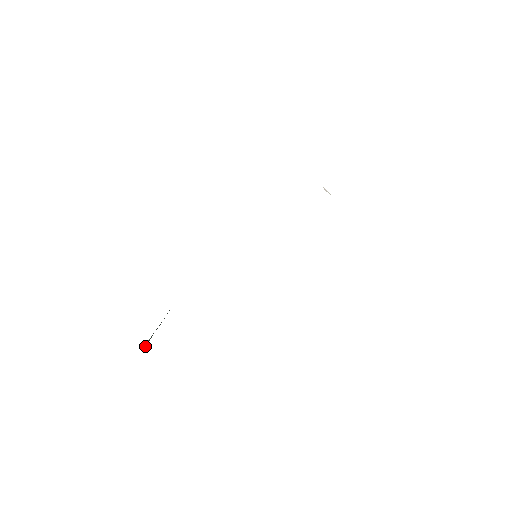
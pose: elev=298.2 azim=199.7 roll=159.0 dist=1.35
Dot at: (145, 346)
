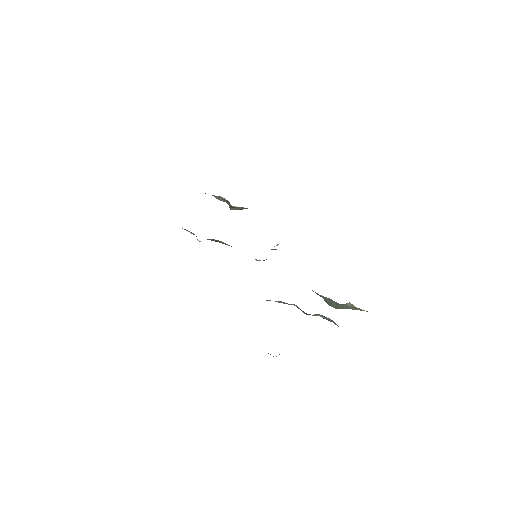
Dot at: occluded
